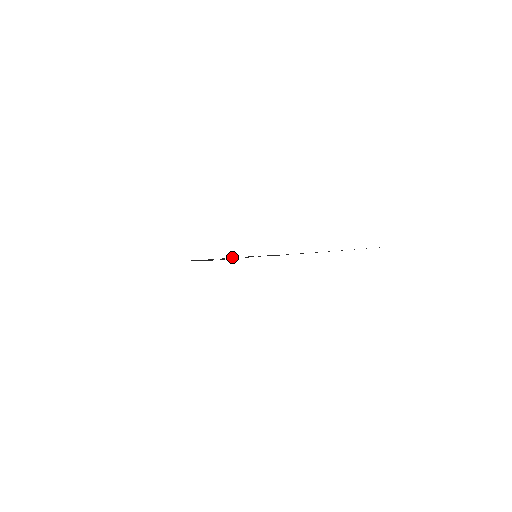
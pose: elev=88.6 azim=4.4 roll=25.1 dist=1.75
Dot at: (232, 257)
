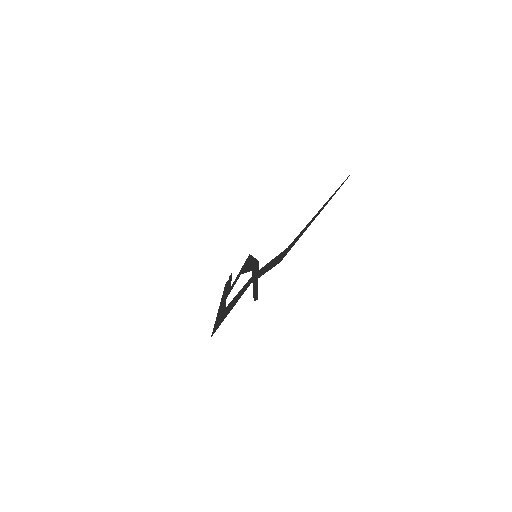
Dot at: (245, 261)
